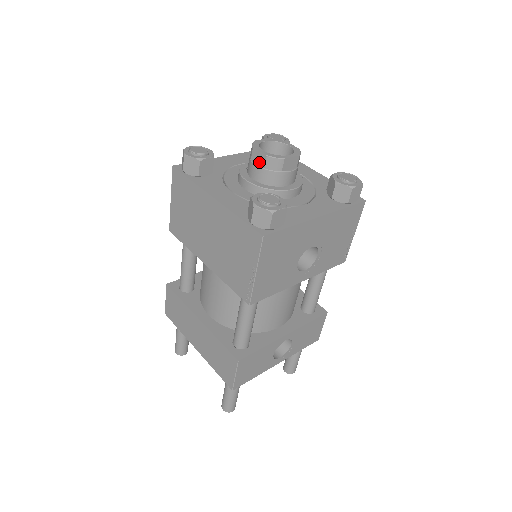
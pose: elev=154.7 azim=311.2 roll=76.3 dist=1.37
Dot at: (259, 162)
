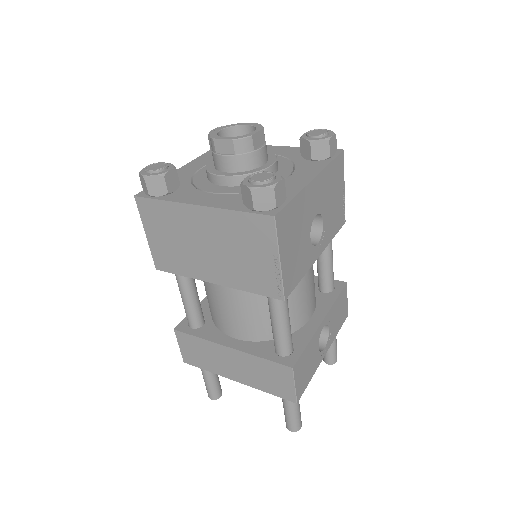
Dot at: (226, 151)
